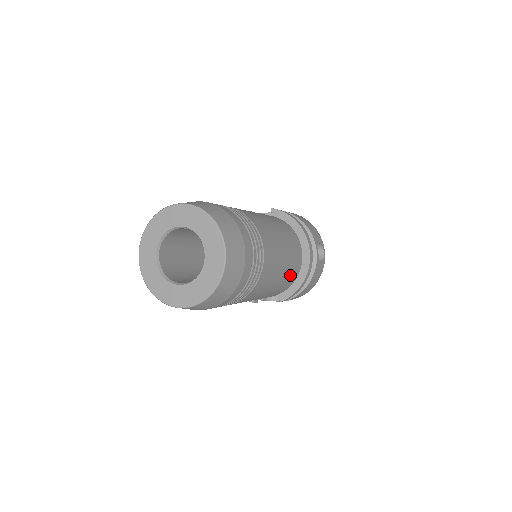
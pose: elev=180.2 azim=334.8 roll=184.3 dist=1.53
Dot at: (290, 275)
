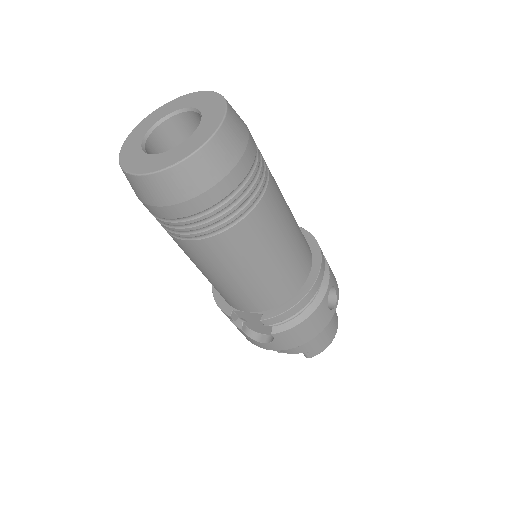
Dot at: (286, 277)
